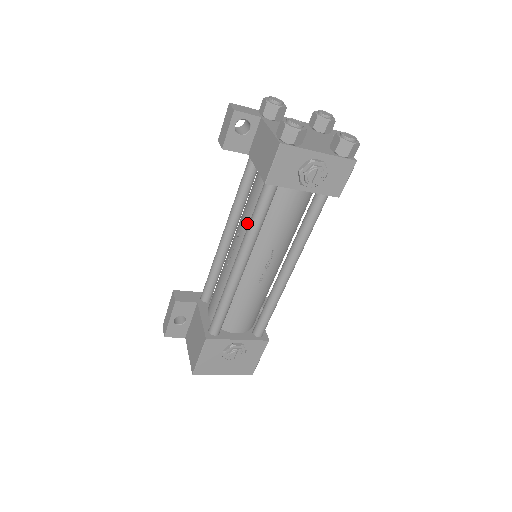
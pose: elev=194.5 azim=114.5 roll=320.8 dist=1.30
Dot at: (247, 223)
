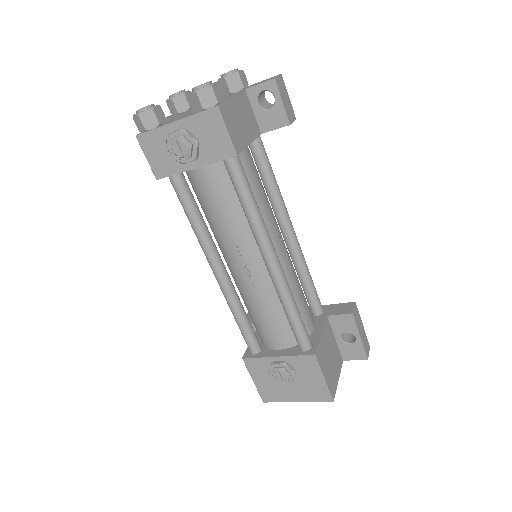
Dot at: occluded
